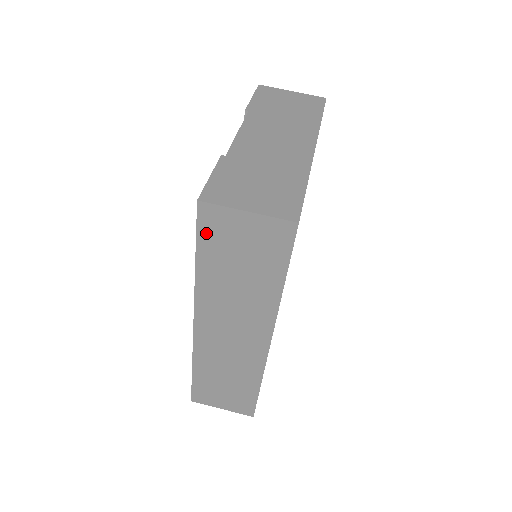
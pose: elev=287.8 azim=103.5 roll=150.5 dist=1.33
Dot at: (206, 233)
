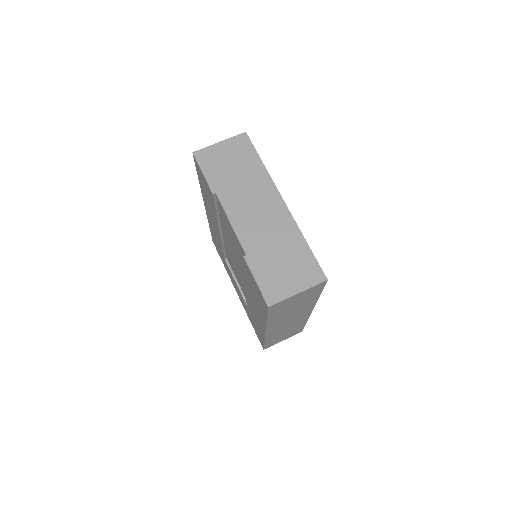
Dot at: (274, 311)
